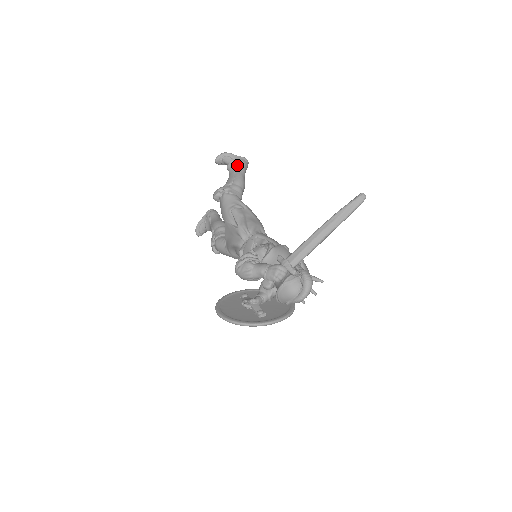
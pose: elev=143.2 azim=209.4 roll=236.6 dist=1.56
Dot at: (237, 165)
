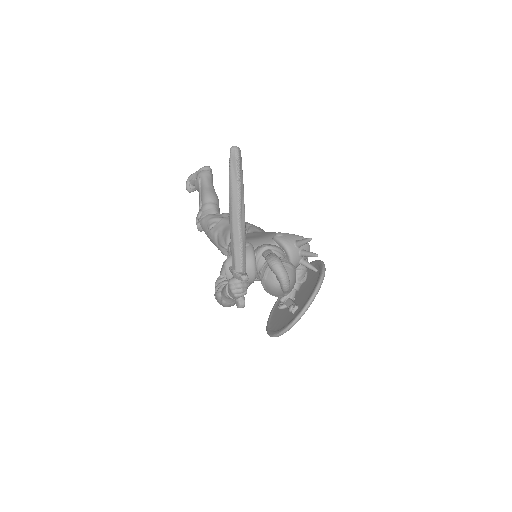
Dot at: (198, 183)
